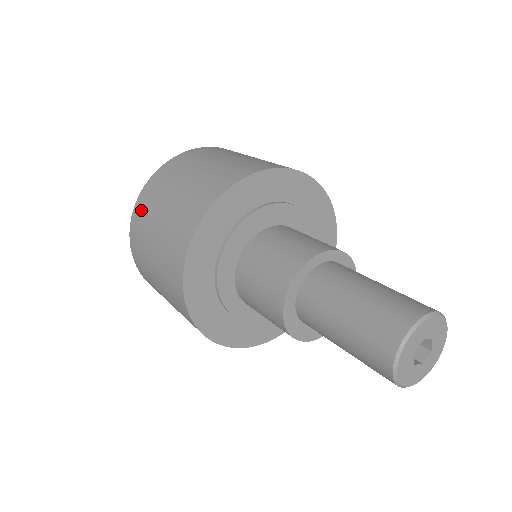
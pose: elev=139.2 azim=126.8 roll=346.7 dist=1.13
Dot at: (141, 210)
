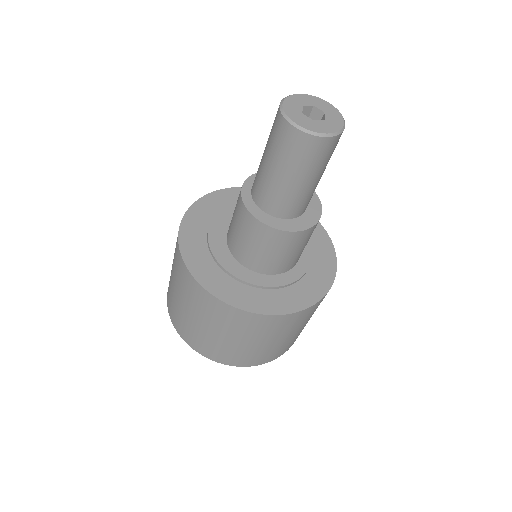
Dot at: (169, 304)
